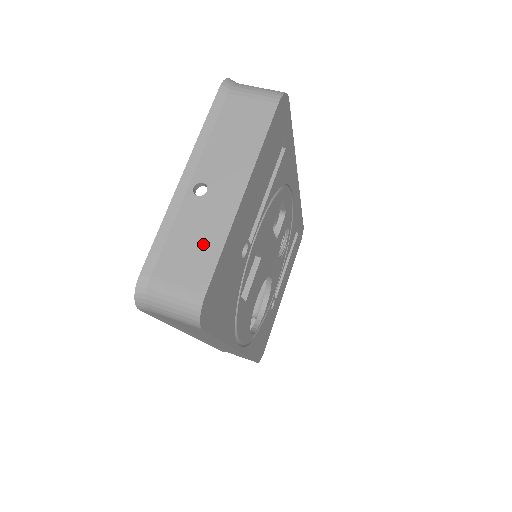
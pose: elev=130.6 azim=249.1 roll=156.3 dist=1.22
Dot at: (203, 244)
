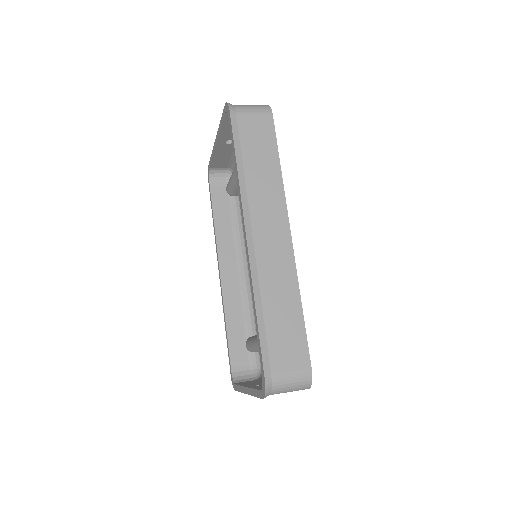
Dot at: occluded
